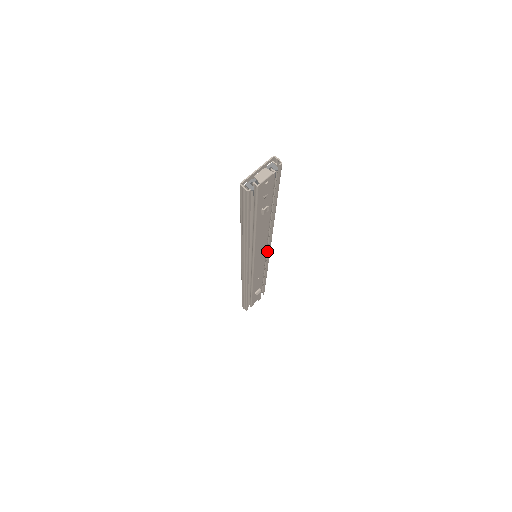
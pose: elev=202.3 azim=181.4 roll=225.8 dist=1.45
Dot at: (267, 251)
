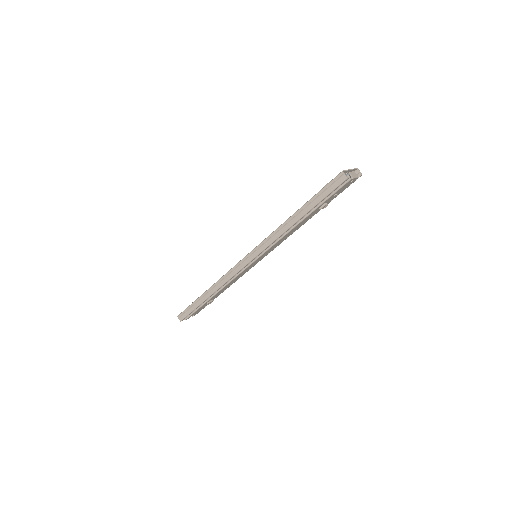
Dot at: occluded
